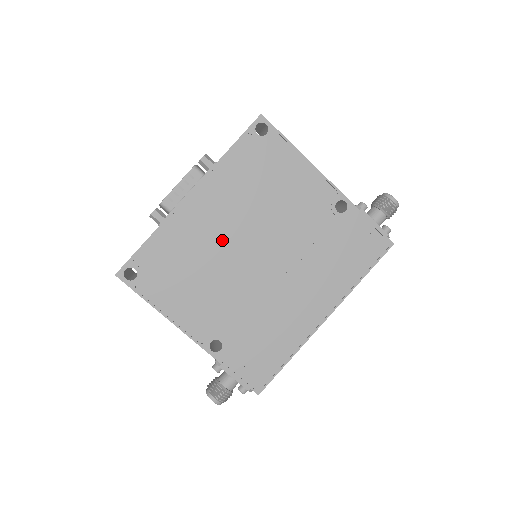
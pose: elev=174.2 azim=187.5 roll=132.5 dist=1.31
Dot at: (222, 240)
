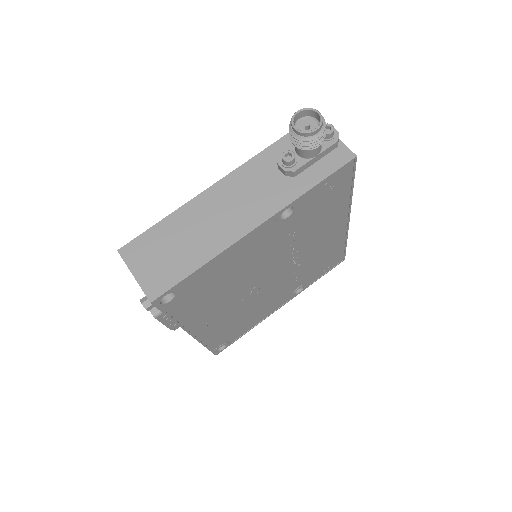
Dot at: (240, 304)
